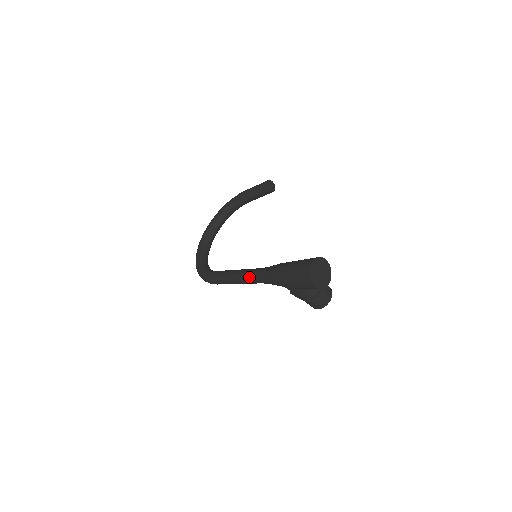
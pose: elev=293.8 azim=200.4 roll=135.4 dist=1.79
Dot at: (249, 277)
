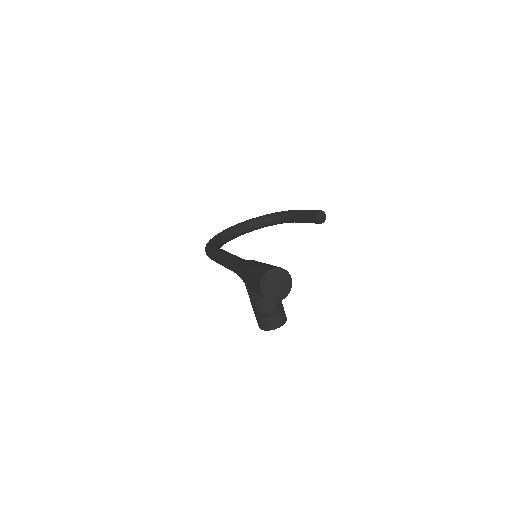
Dot at: (230, 260)
